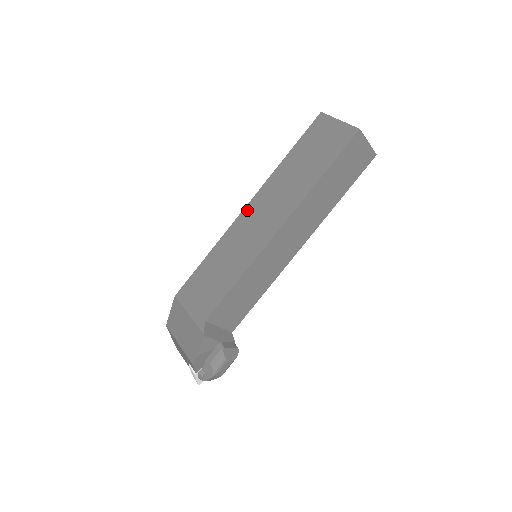
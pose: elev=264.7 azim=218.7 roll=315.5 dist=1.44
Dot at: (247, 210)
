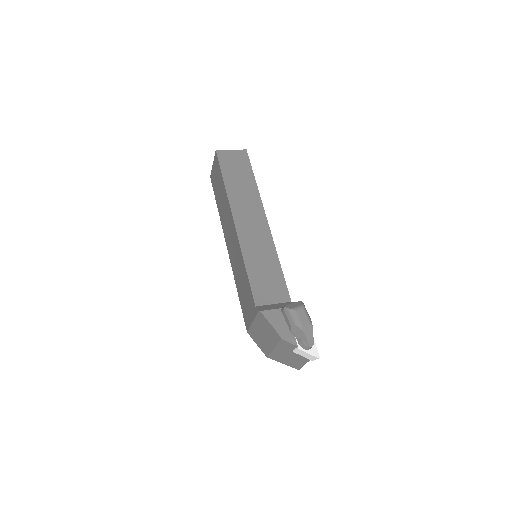
Dot at: (228, 247)
